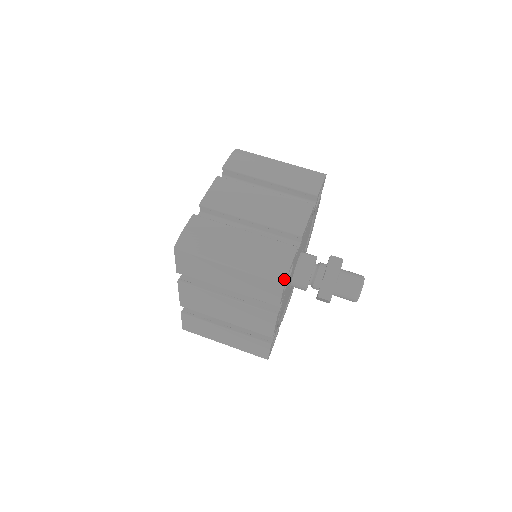
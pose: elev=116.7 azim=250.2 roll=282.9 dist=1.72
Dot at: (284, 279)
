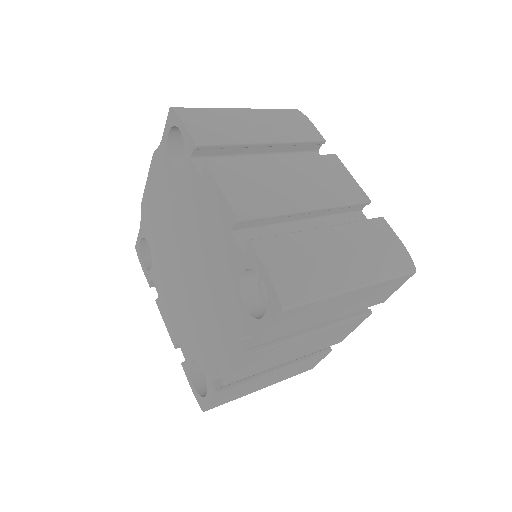
Dot at: (413, 265)
